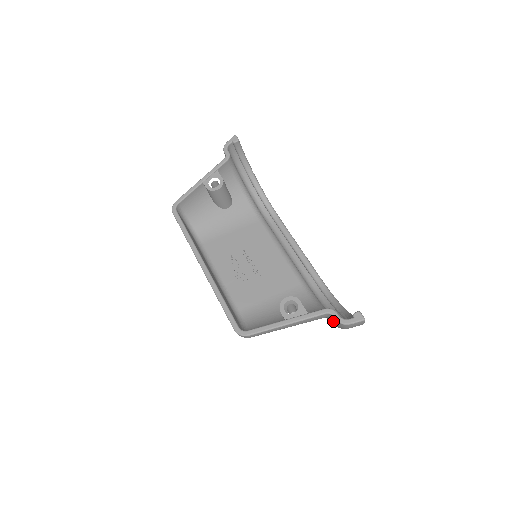
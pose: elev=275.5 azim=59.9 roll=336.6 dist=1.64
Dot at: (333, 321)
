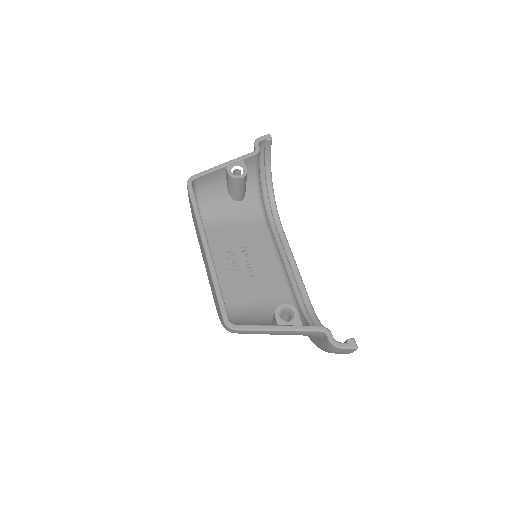
Dot at: (323, 341)
